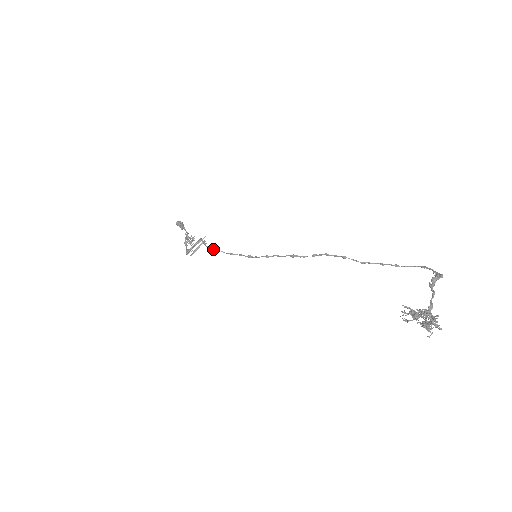
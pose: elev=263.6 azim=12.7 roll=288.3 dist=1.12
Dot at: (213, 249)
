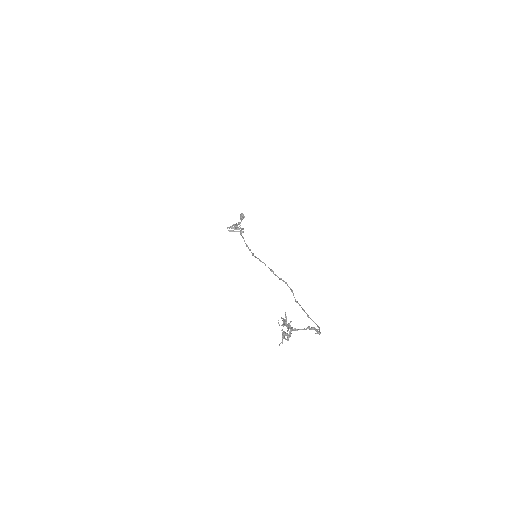
Dot at: occluded
